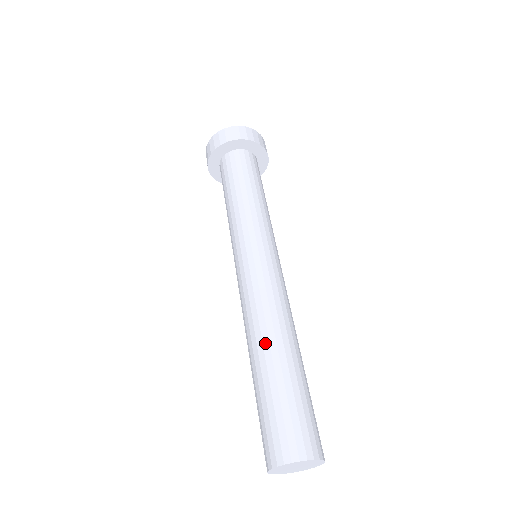
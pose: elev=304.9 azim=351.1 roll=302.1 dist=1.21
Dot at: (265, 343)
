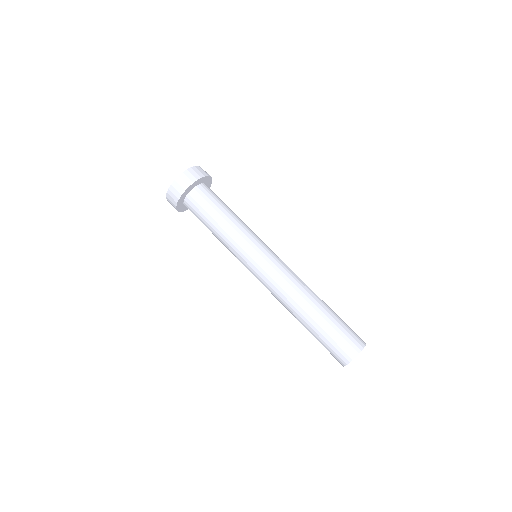
Dot at: (301, 311)
